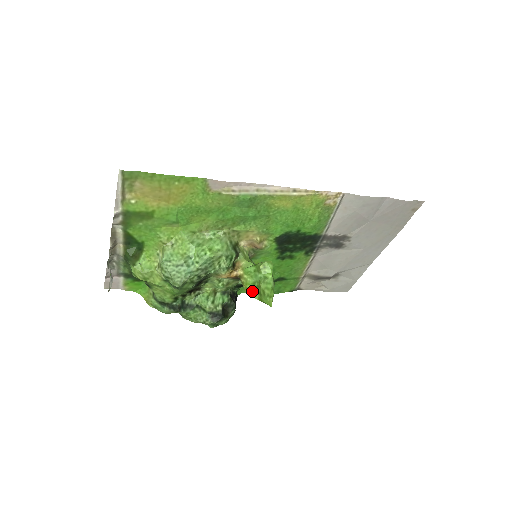
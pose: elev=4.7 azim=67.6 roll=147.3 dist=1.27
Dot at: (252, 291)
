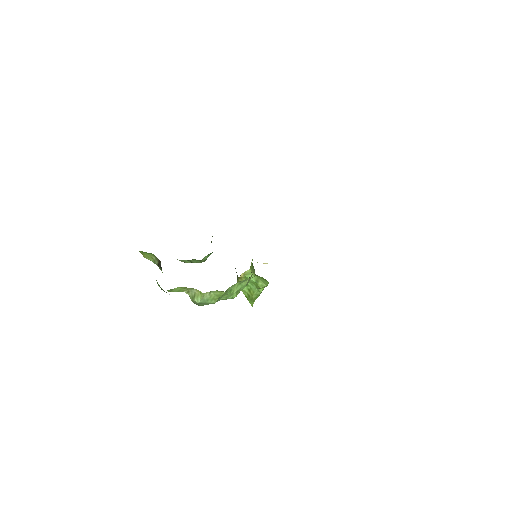
Dot at: (243, 289)
